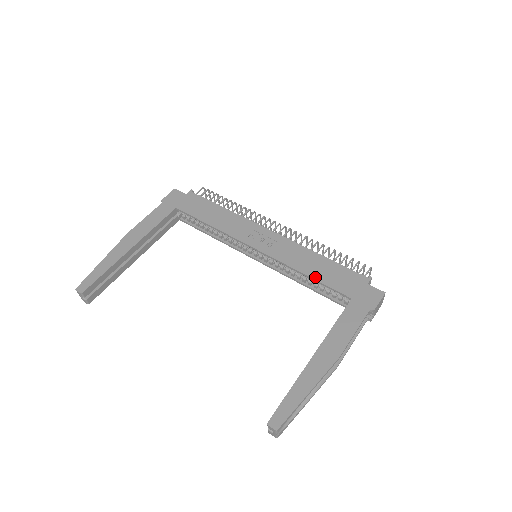
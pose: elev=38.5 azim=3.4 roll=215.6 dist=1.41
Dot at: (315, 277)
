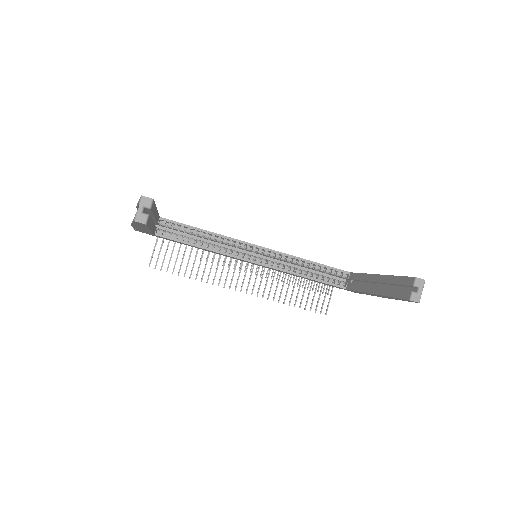
Dot at: occluded
